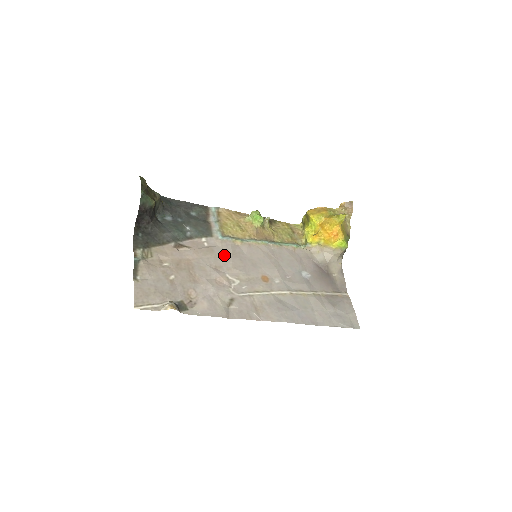
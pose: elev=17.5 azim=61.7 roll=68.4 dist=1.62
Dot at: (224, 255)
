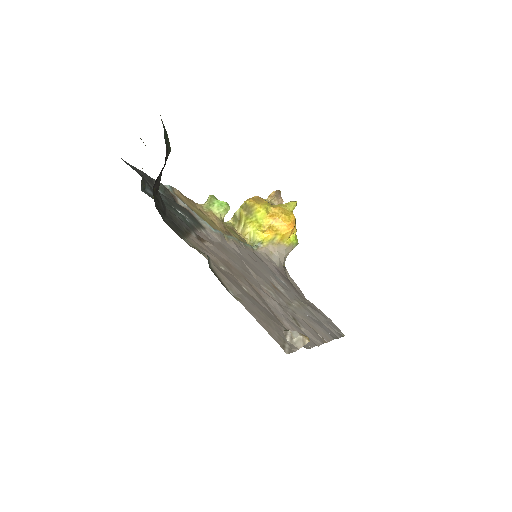
Dot at: (235, 255)
